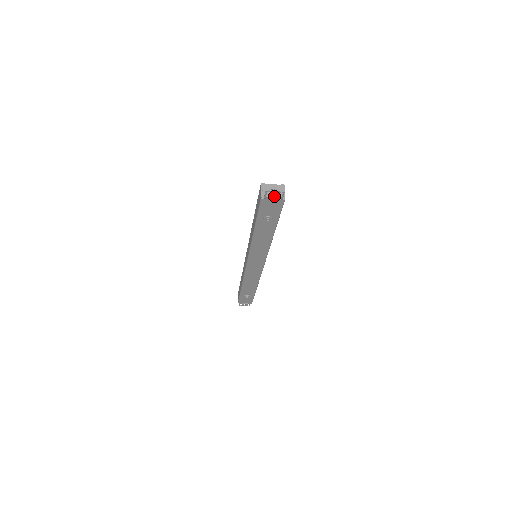
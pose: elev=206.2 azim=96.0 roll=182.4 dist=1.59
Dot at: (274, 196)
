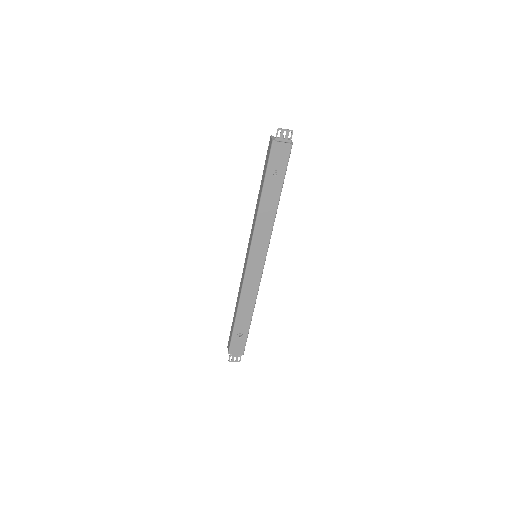
Dot at: (283, 141)
